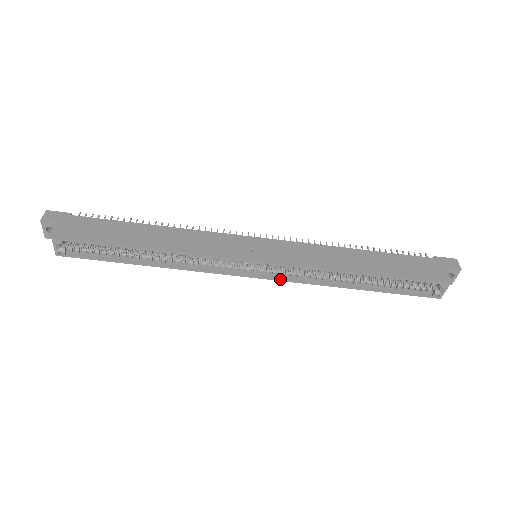
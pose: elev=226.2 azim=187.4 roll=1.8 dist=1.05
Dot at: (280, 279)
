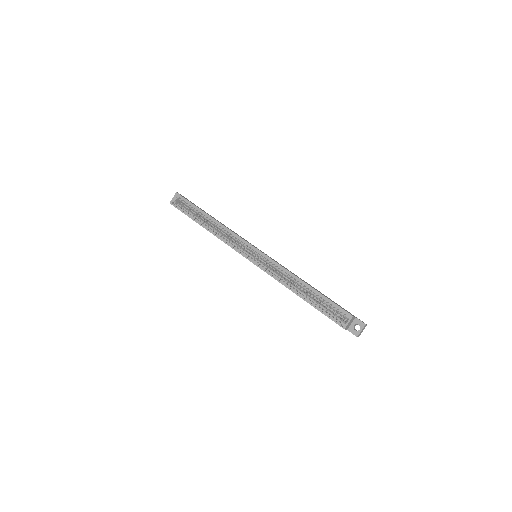
Dot at: (260, 267)
